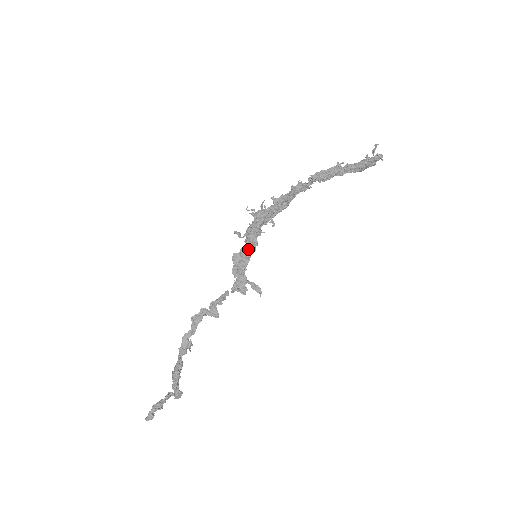
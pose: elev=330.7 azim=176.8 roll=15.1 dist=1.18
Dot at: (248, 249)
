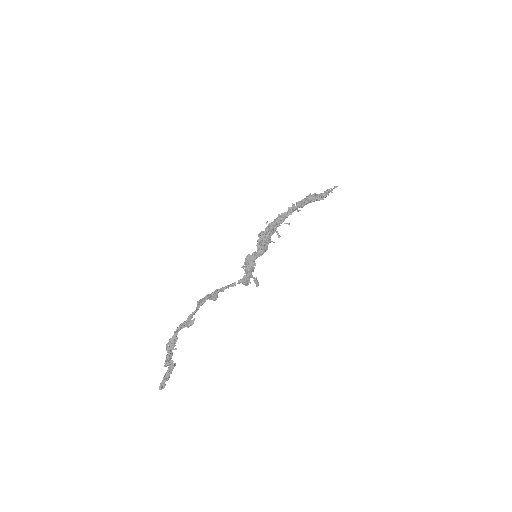
Dot at: (260, 253)
